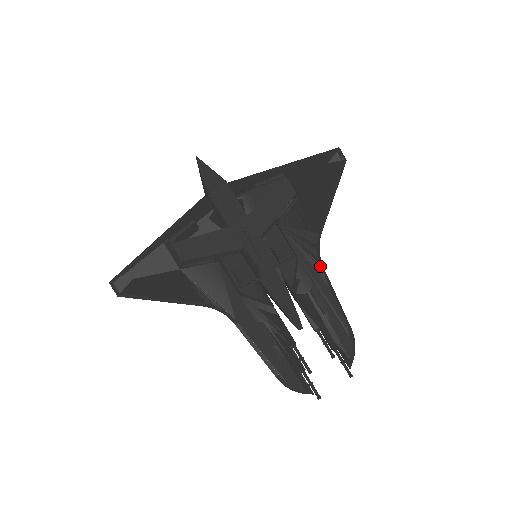
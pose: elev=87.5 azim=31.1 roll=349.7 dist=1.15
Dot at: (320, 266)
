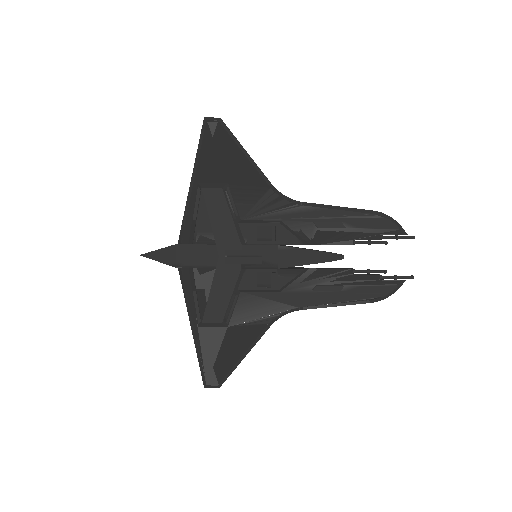
Dot at: (300, 205)
